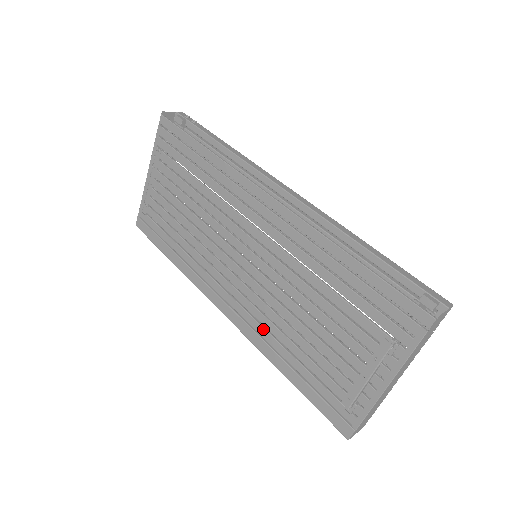
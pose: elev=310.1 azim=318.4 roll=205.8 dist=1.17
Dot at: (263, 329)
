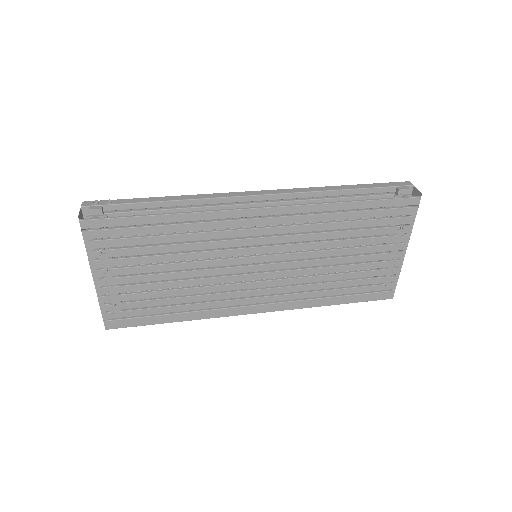
Dot at: (300, 294)
